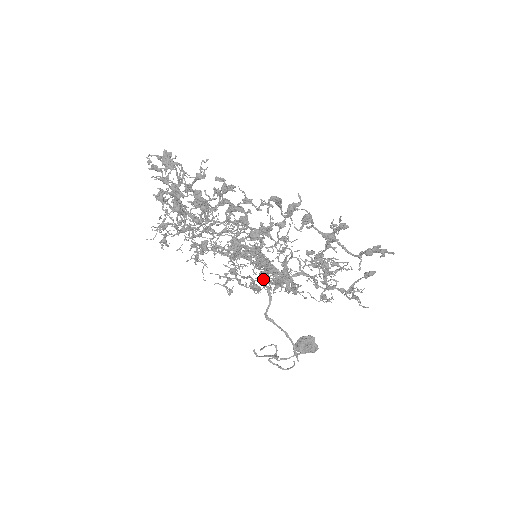
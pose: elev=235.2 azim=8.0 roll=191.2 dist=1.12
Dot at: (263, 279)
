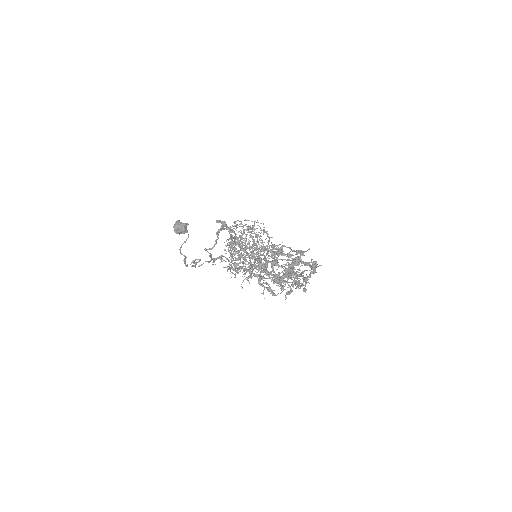
Dot at: (257, 269)
